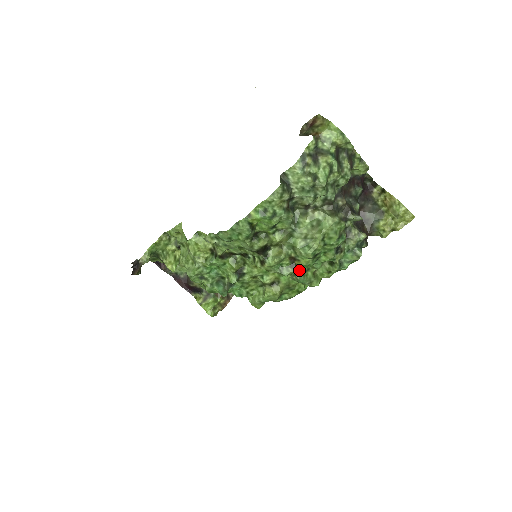
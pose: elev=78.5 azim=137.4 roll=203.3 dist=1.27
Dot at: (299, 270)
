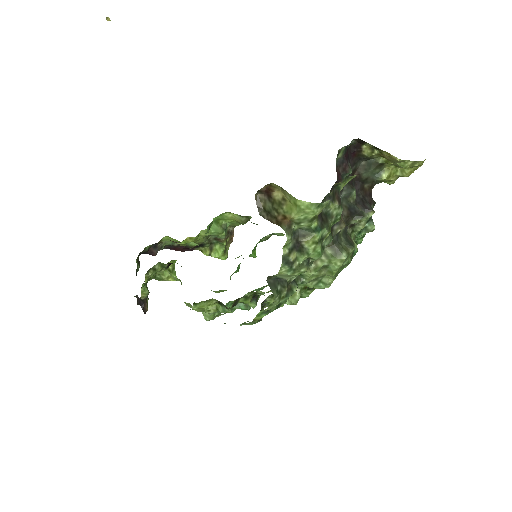
Dot at: occluded
